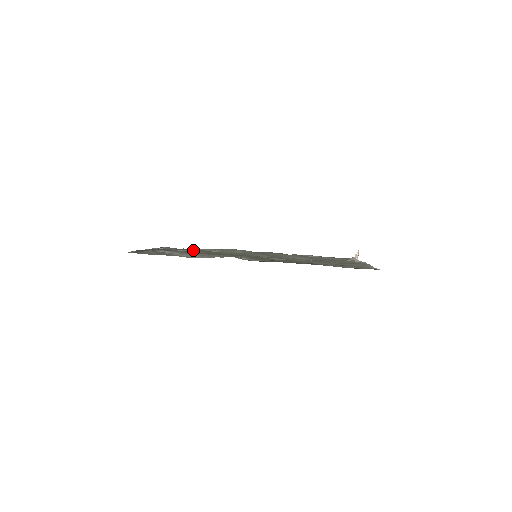
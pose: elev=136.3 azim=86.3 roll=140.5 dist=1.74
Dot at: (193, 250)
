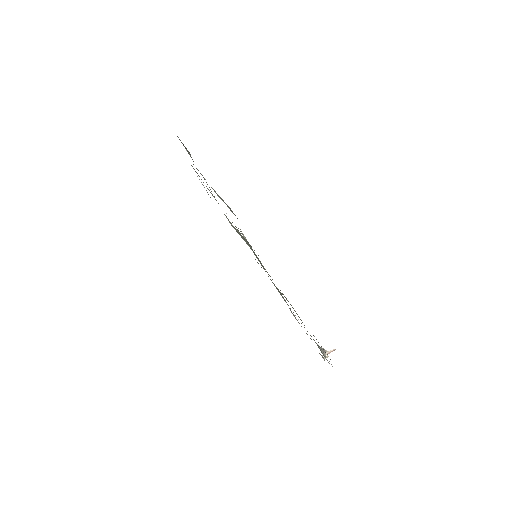
Dot at: occluded
